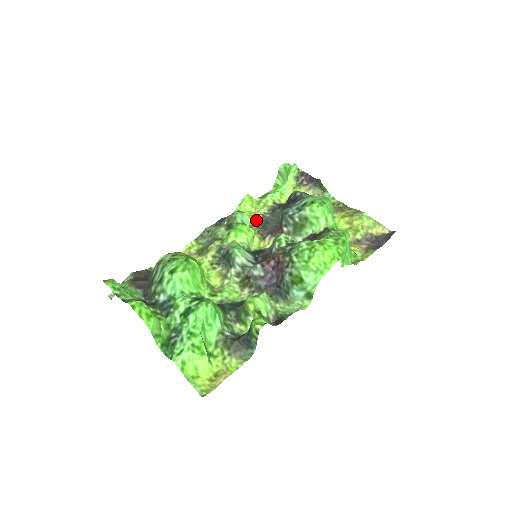
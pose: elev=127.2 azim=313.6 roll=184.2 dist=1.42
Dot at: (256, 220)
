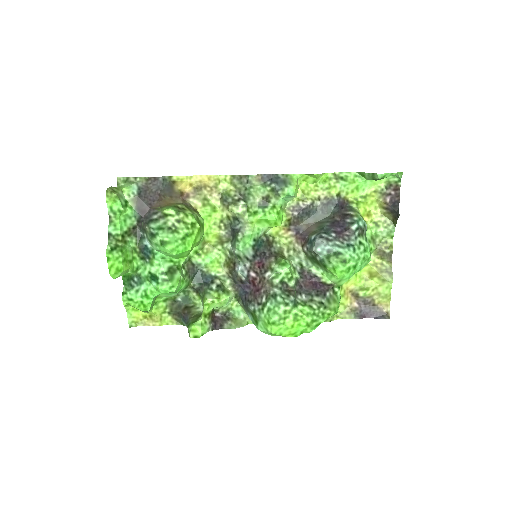
Dot at: (301, 204)
